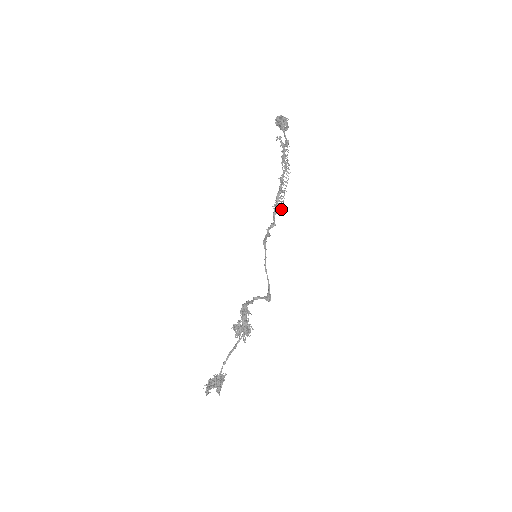
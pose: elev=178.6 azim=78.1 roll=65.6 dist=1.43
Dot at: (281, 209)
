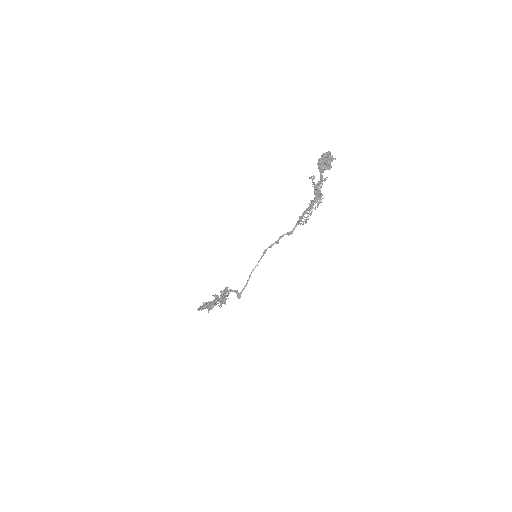
Dot at: (305, 222)
